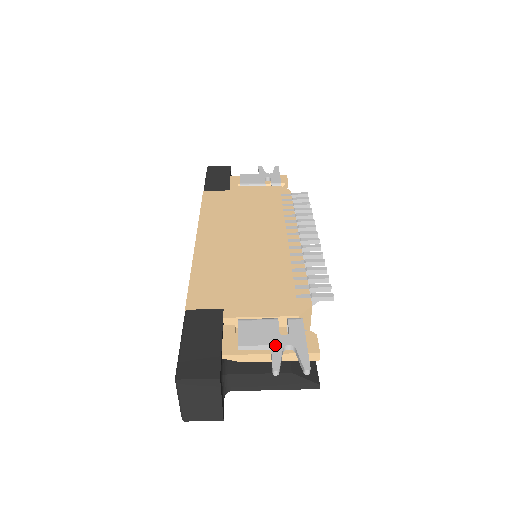
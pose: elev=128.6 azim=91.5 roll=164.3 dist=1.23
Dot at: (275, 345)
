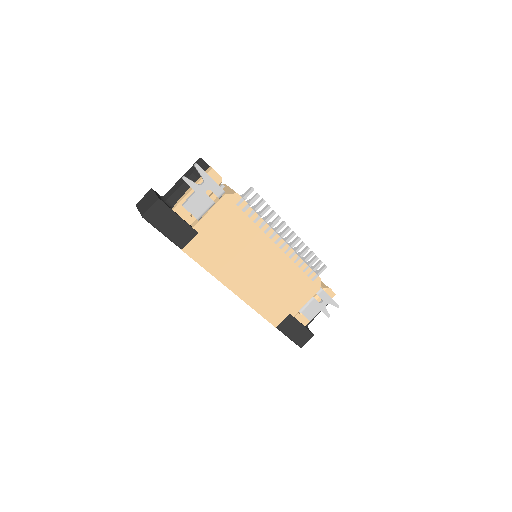
Dot at: (322, 309)
